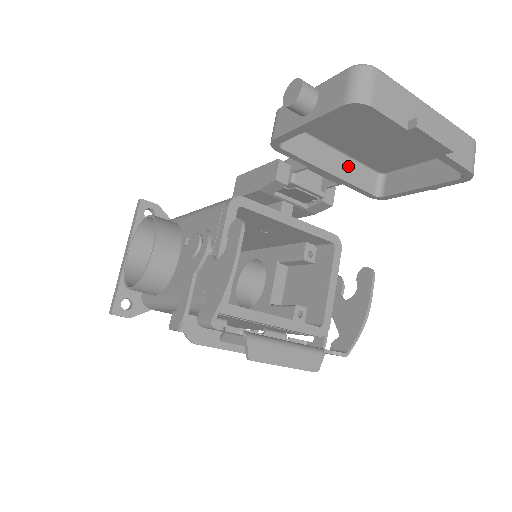
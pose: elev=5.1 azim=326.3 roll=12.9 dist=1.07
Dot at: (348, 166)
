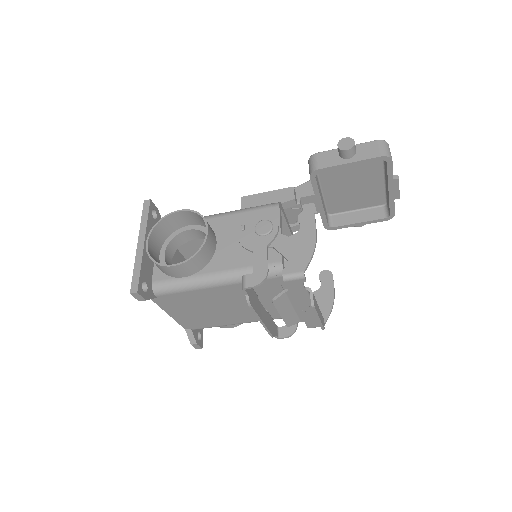
Dot at: (323, 202)
